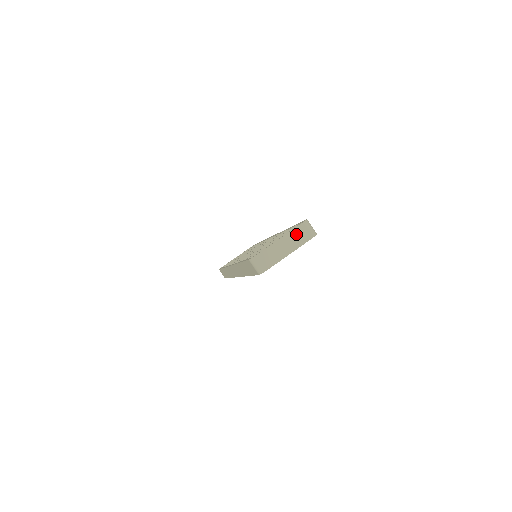
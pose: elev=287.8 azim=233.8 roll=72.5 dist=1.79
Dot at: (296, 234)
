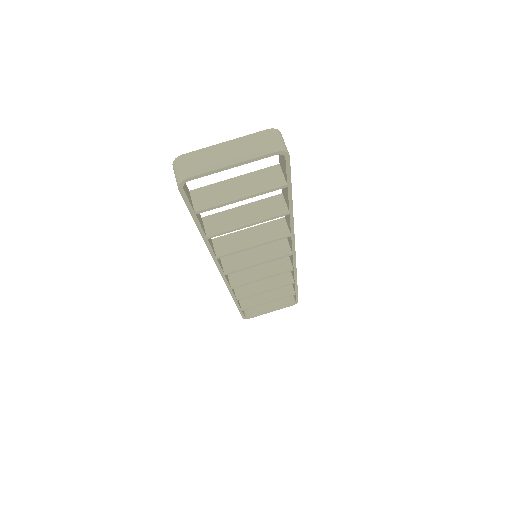
Dot at: (252, 141)
